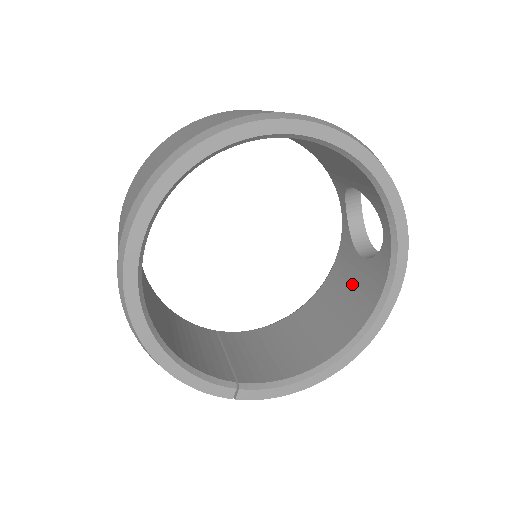
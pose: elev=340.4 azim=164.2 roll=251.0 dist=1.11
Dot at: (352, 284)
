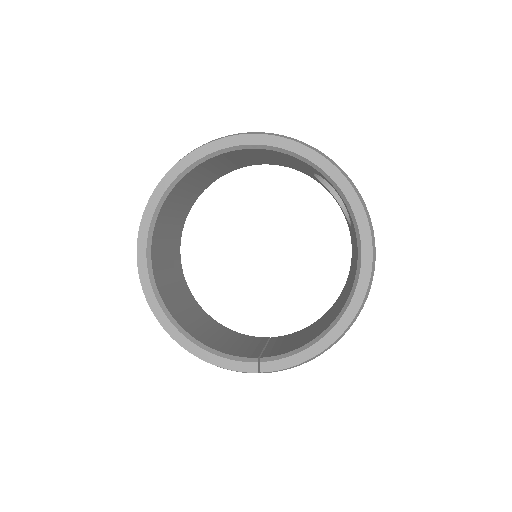
Dot at: (354, 254)
